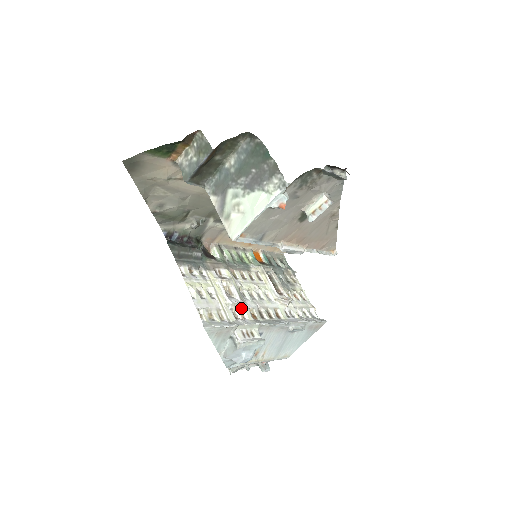
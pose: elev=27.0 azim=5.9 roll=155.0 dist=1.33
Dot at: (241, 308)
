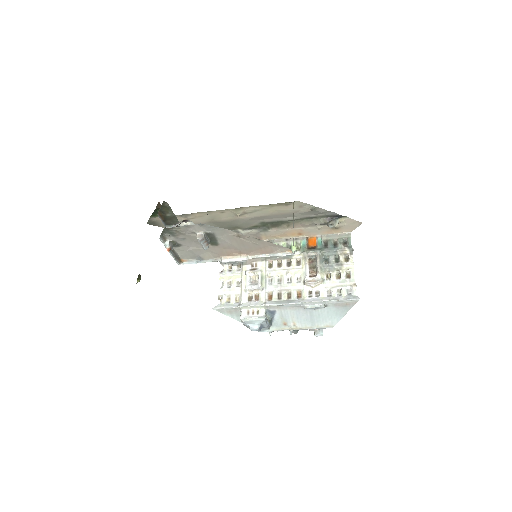
Dot at: (258, 292)
